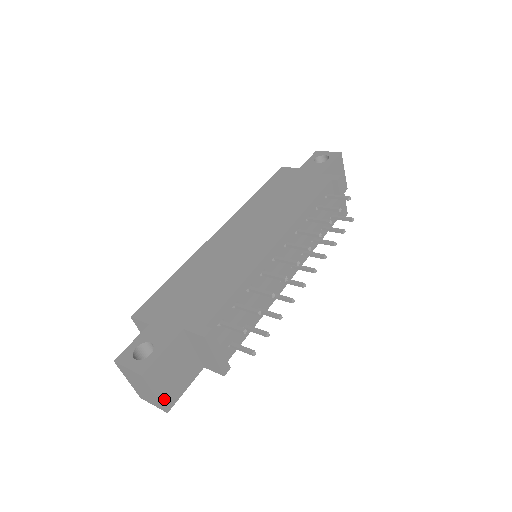
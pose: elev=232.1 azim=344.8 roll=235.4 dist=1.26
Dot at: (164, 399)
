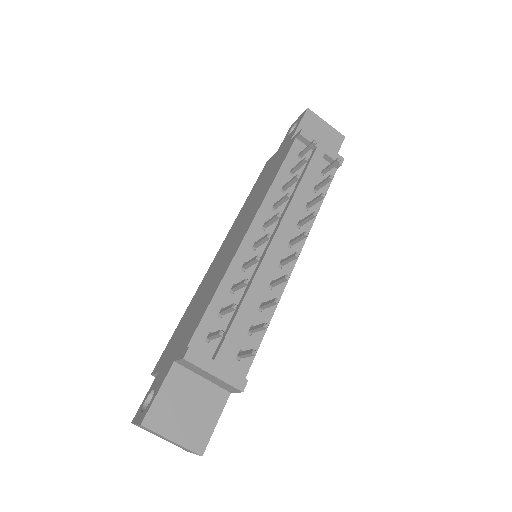
Dot at: (188, 442)
